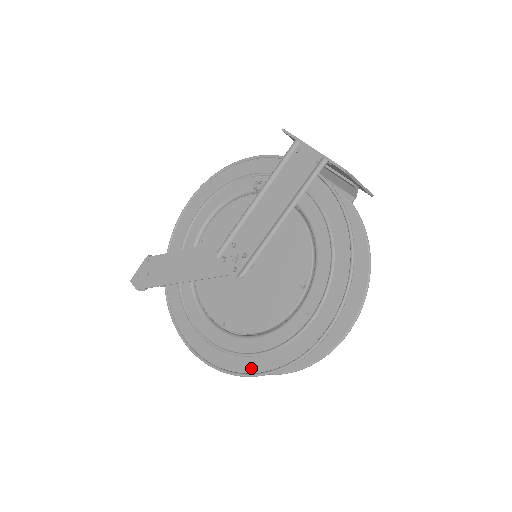
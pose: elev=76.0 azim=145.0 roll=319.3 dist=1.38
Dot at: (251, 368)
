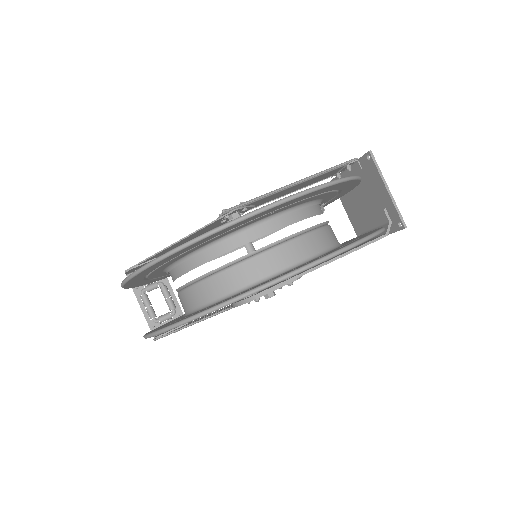
Dot at: (169, 257)
